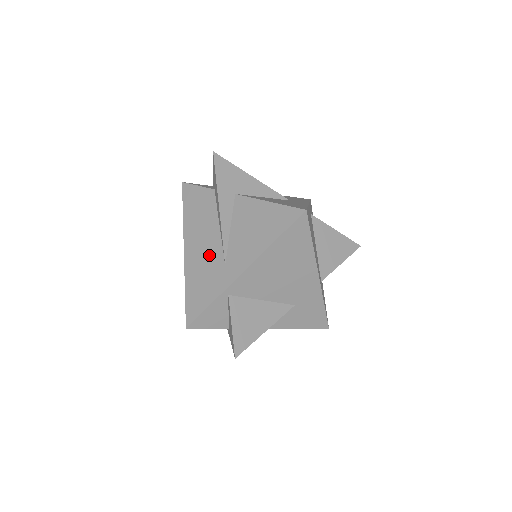
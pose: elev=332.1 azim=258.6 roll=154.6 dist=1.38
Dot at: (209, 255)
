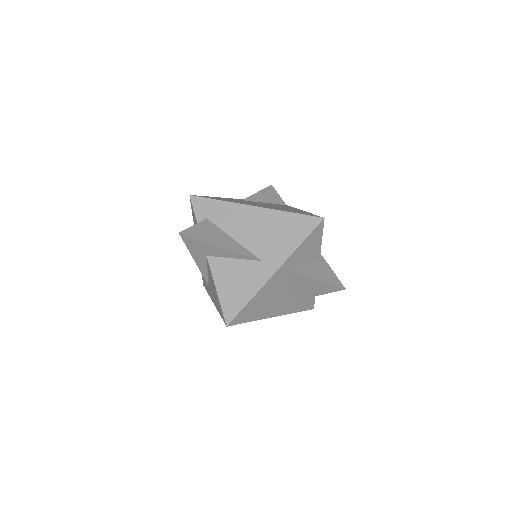
Dot at: occluded
